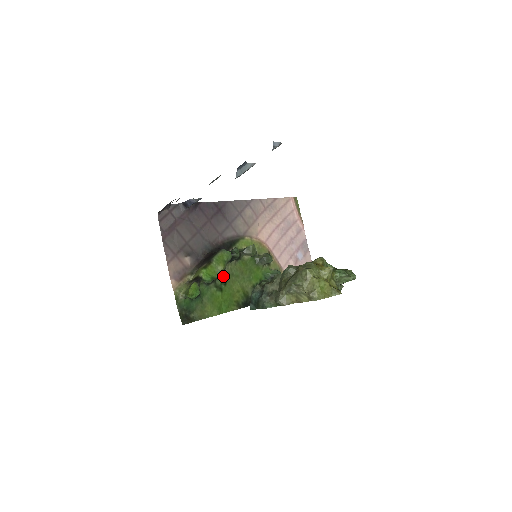
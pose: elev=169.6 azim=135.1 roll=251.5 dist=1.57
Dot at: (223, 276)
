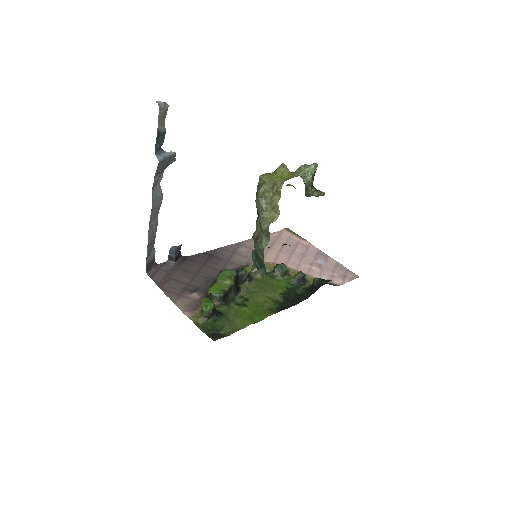
Dot at: (241, 296)
